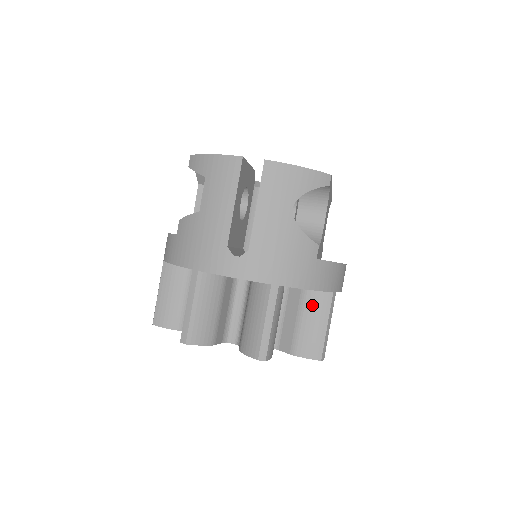
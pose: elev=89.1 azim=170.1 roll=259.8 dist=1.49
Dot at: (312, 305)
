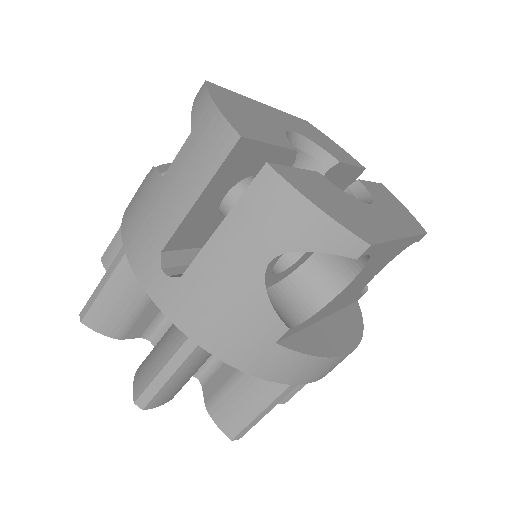
Dot at: (256, 378)
